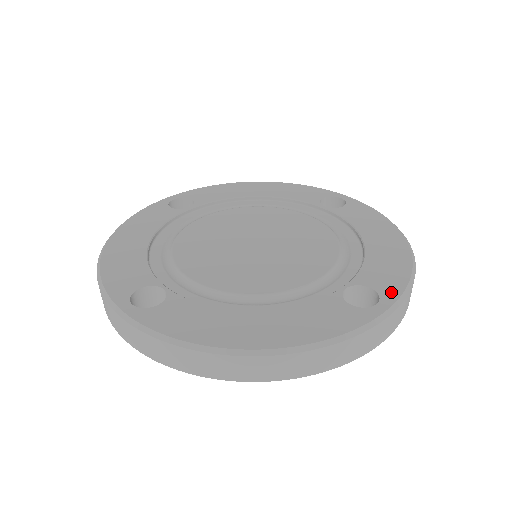
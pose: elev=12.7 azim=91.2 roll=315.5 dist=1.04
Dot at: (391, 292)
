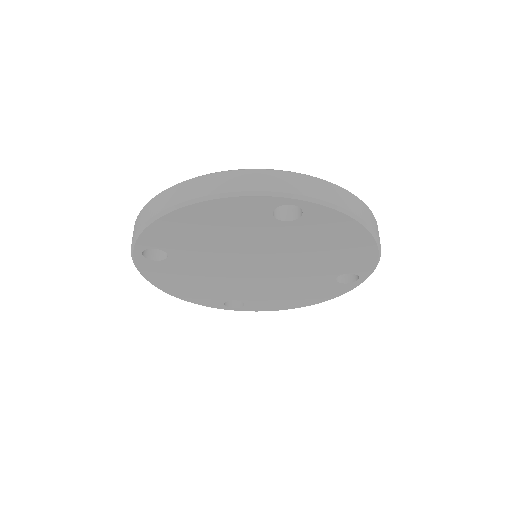
Dot at: occluded
